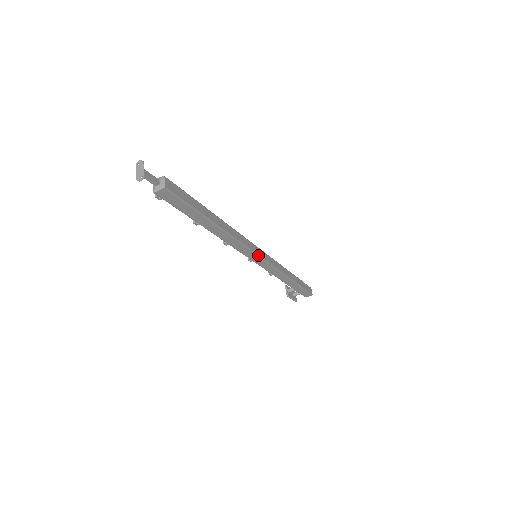
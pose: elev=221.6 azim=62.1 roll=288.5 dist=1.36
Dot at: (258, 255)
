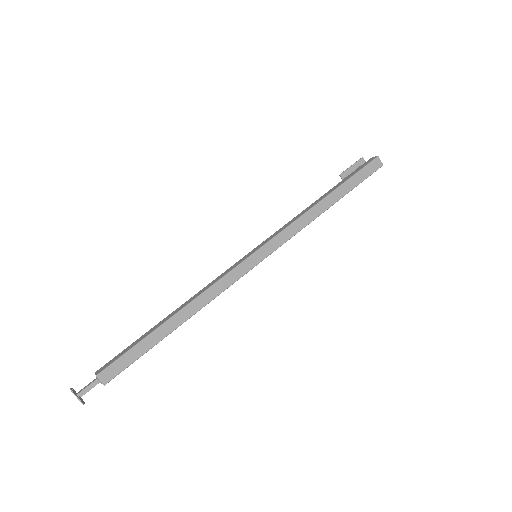
Dot at: (253, 267)
